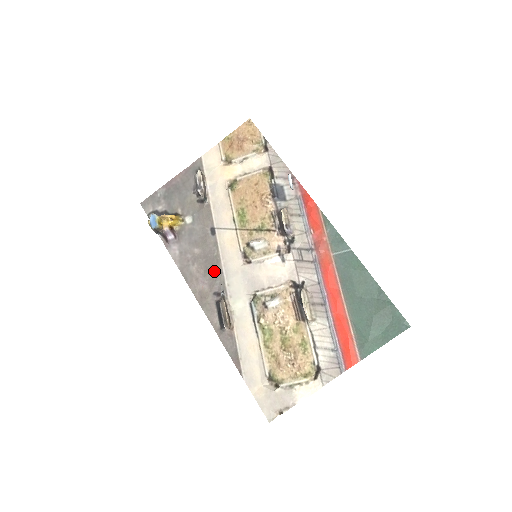
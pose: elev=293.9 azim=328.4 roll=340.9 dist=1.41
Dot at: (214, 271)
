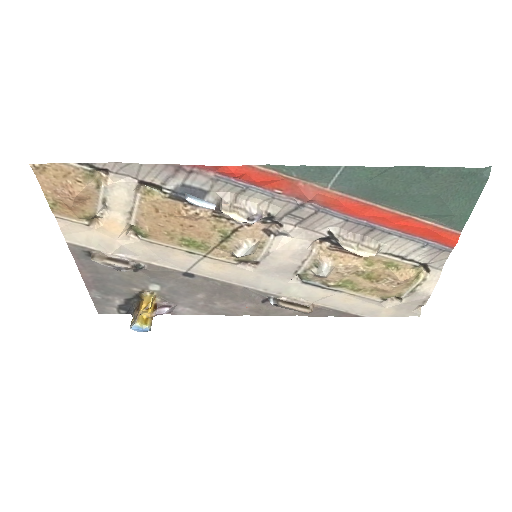
Dot at: (238, 293)
